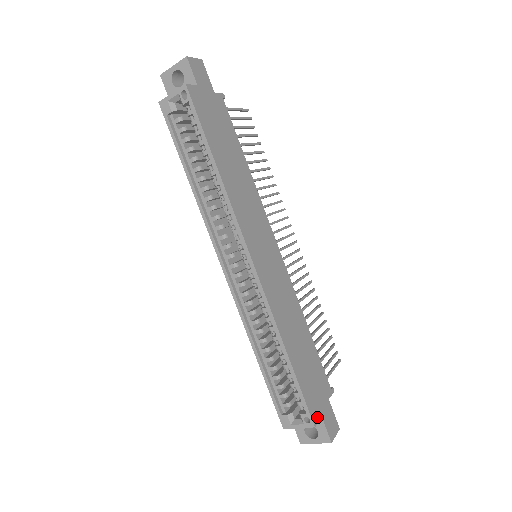
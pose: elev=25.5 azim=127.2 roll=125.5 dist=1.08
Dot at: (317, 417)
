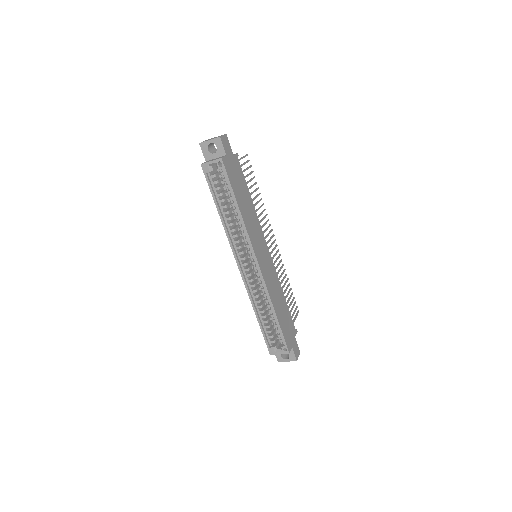
Dot at: (290, 348)
